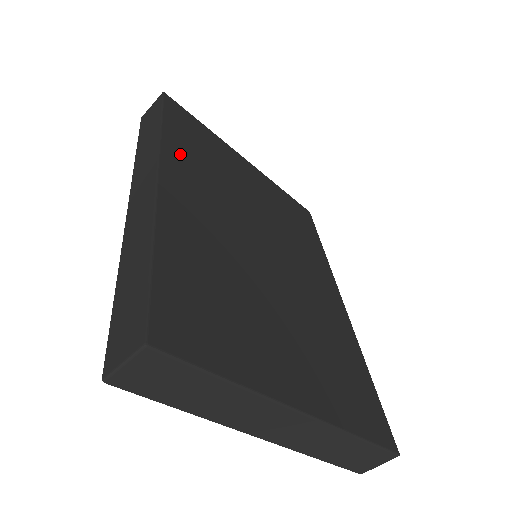
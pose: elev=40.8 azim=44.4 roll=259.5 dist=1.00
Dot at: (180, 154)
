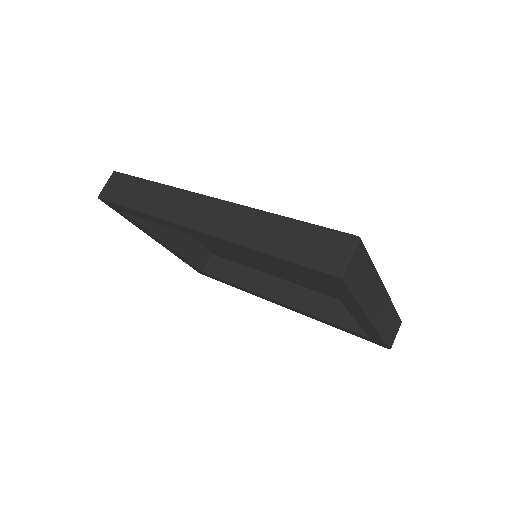
Dot at: occluded
